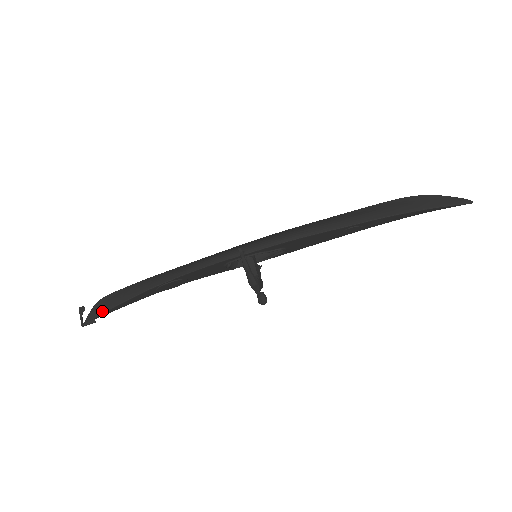
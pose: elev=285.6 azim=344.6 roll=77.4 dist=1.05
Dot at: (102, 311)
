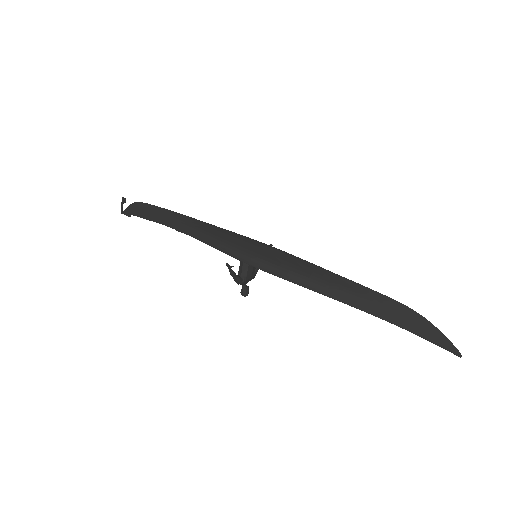
Dot at: (135, 214)
